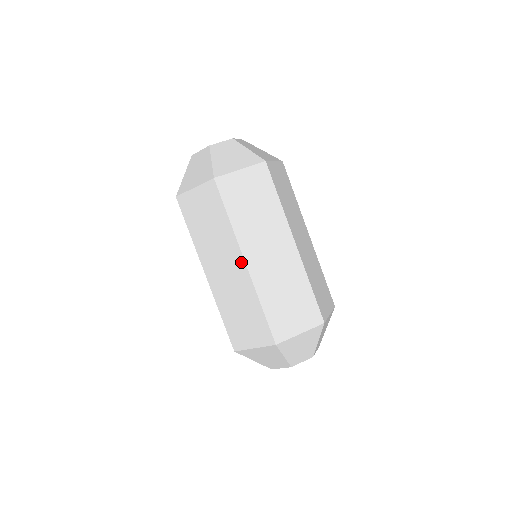
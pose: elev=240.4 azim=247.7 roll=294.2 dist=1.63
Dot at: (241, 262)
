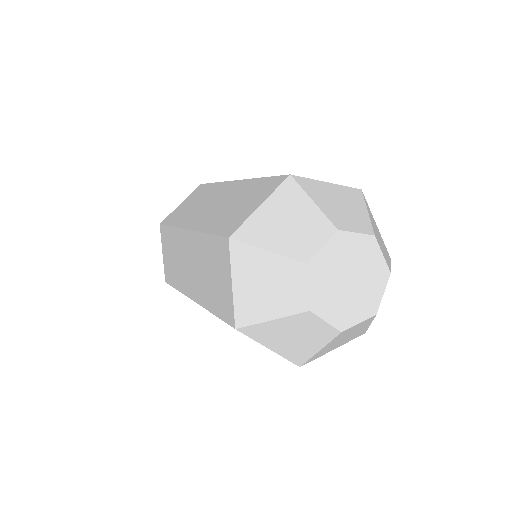
Dot at: occluded
